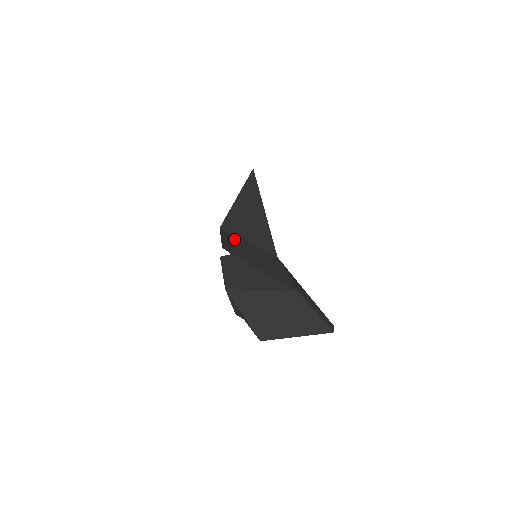
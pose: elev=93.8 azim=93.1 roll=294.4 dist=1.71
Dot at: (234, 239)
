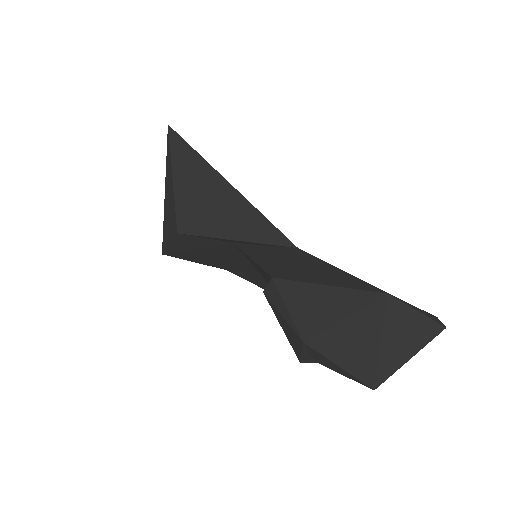
Dot at: (219, 244)
